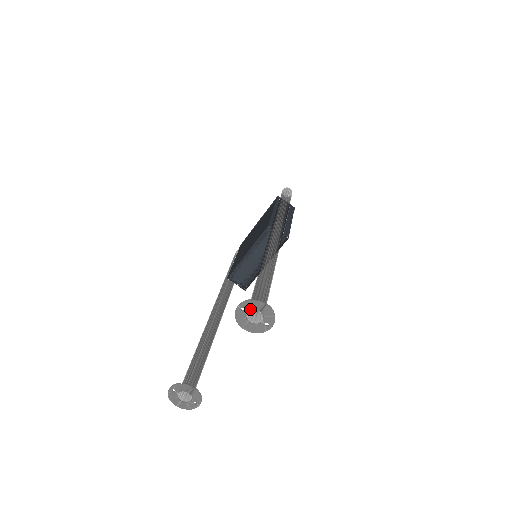
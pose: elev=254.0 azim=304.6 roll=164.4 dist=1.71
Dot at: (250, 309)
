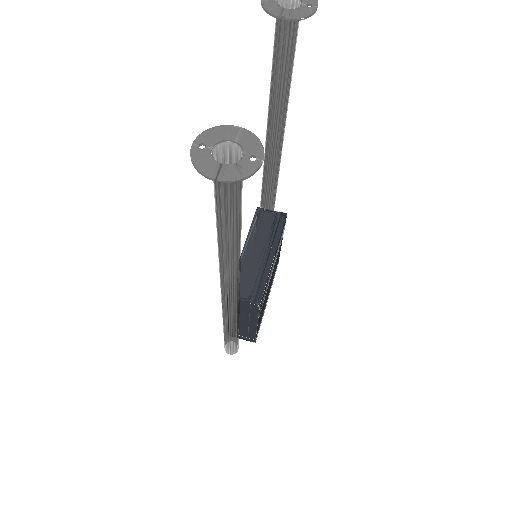
Dot at: out of frame
